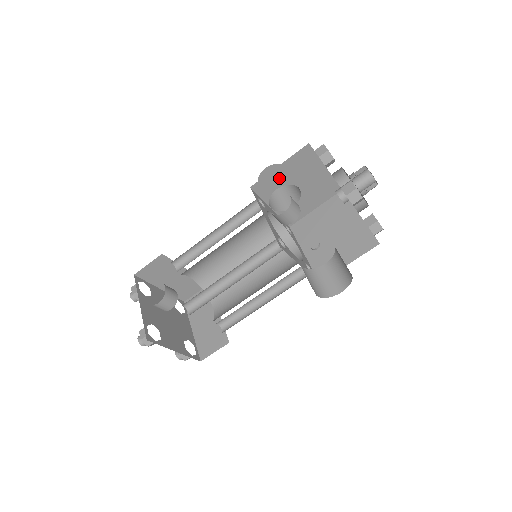
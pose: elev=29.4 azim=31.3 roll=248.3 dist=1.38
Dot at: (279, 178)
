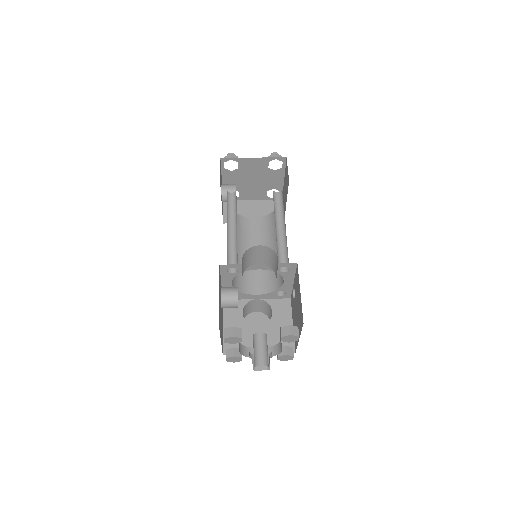
Dot at: occluded
